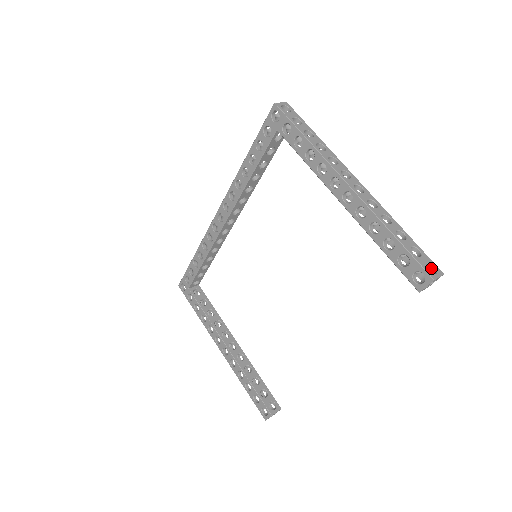
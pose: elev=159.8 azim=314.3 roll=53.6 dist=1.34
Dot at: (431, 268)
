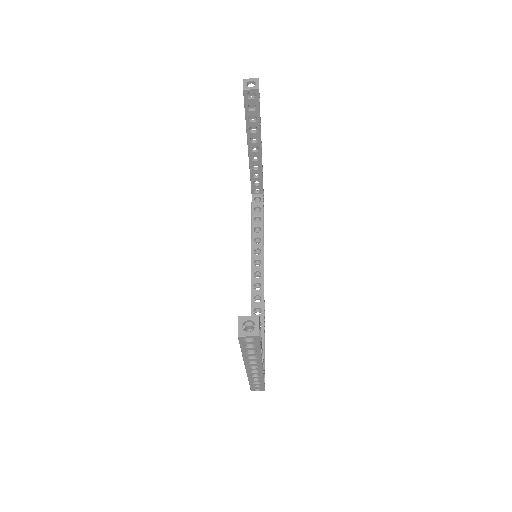
Dot at: occluded
